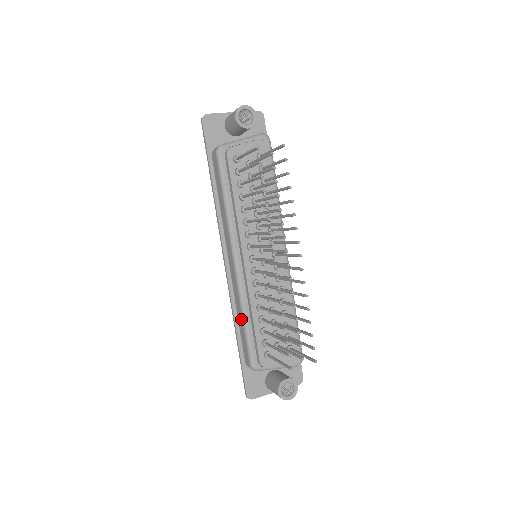
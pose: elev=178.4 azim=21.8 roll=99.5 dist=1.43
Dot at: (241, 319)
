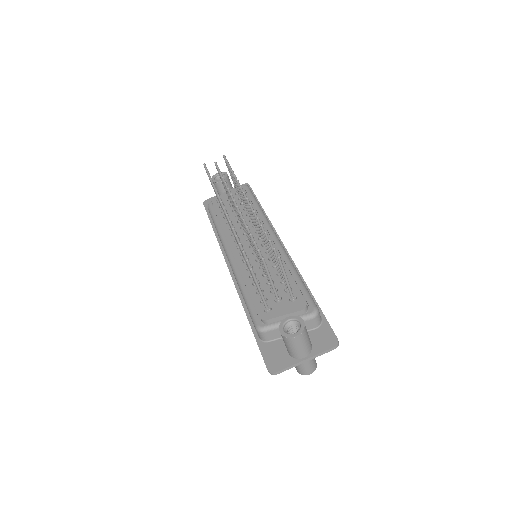
Dot at: occluded
